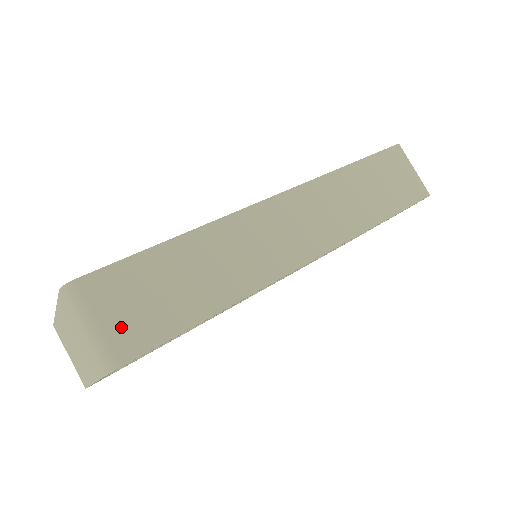
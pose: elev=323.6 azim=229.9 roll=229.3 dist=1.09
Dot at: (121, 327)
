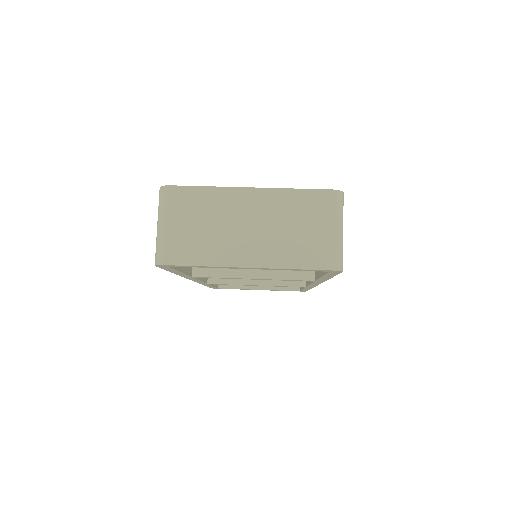
Dot at: occluded
